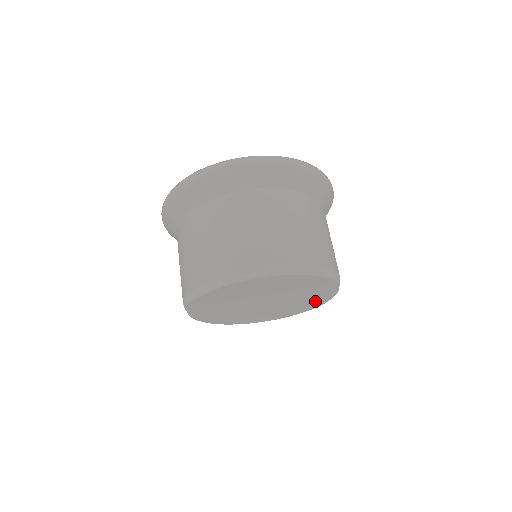
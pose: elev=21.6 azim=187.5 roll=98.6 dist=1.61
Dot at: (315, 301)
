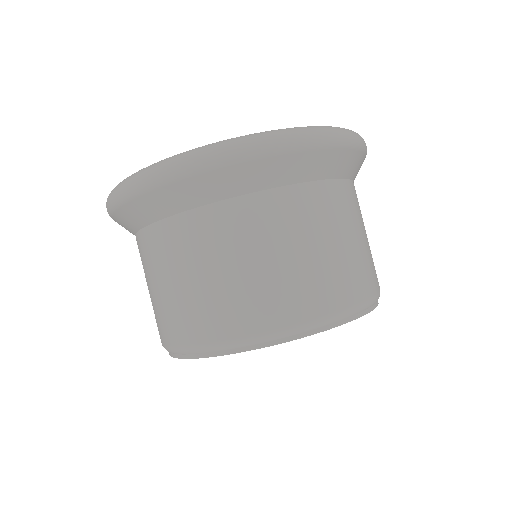
Dot at: occluded
